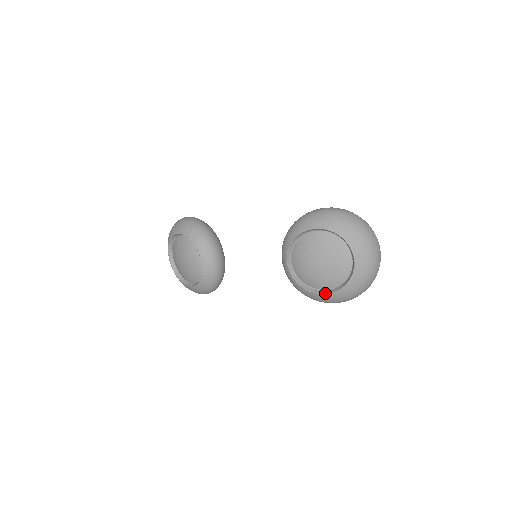
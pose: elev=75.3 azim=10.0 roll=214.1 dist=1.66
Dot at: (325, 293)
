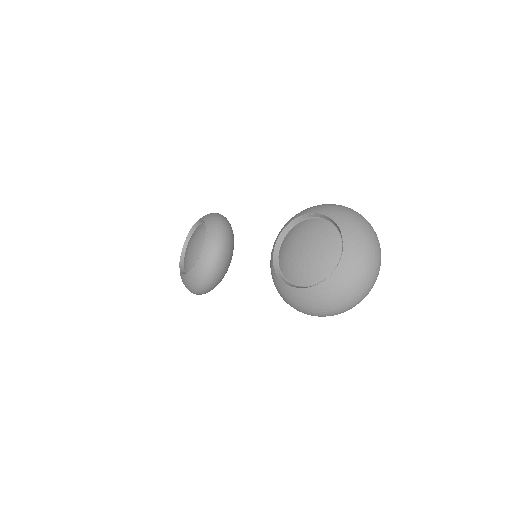
Dot at: (298, 287)
